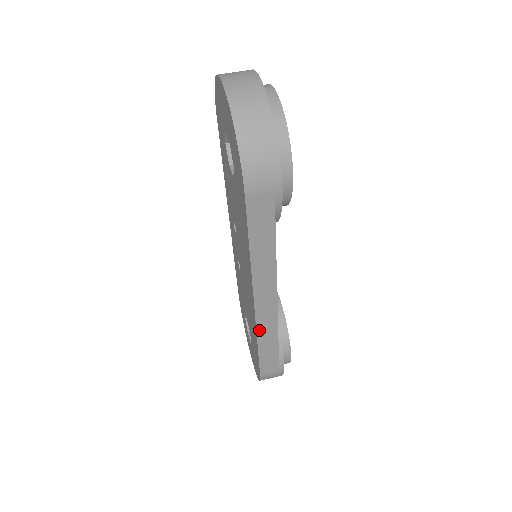
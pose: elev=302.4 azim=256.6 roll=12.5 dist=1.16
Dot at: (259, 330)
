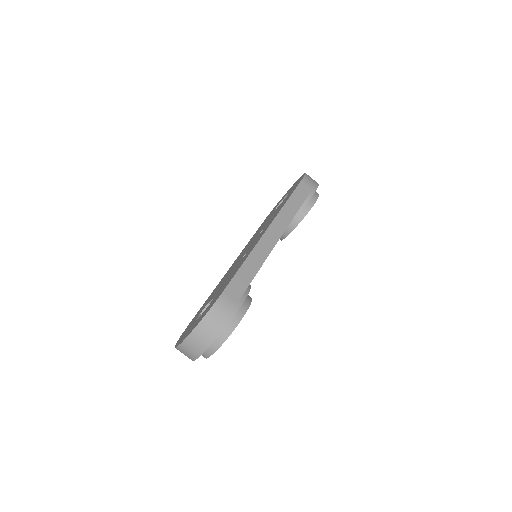
Dot at: occluded
